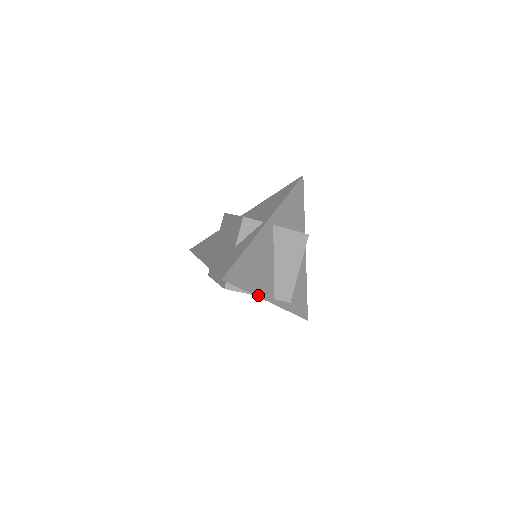
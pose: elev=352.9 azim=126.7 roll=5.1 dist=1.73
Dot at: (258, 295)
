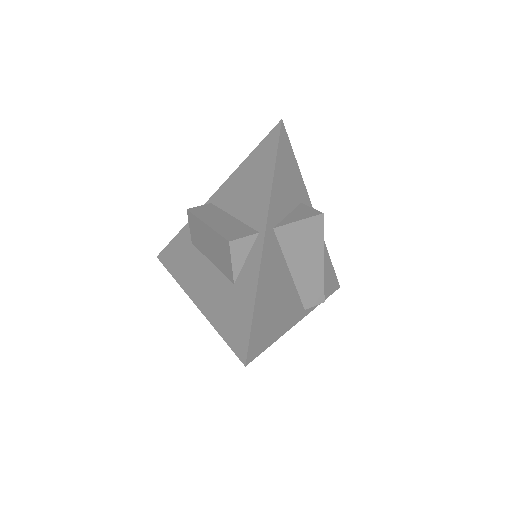
Dot at: (288, 328)
